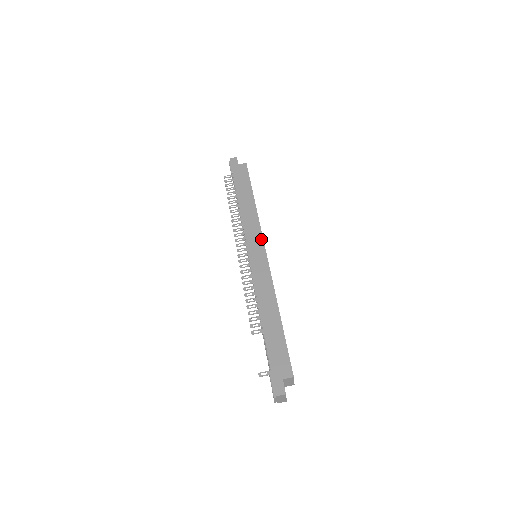
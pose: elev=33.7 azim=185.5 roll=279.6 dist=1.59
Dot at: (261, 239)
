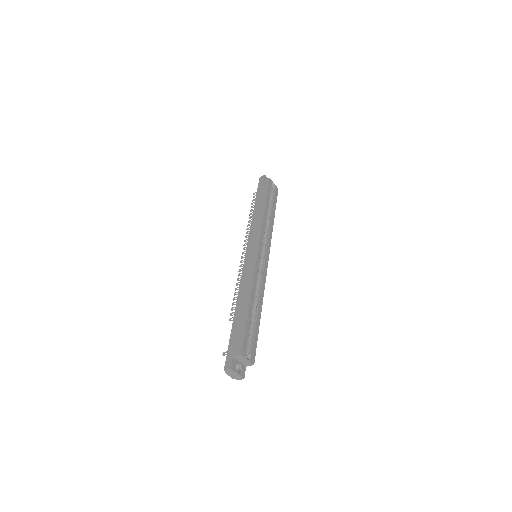
Dot at: (258, 240)
